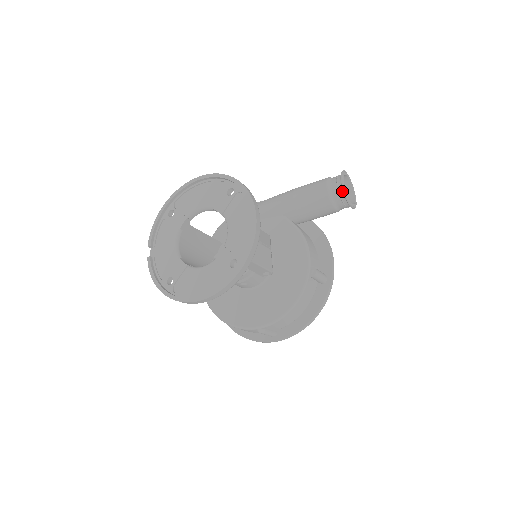
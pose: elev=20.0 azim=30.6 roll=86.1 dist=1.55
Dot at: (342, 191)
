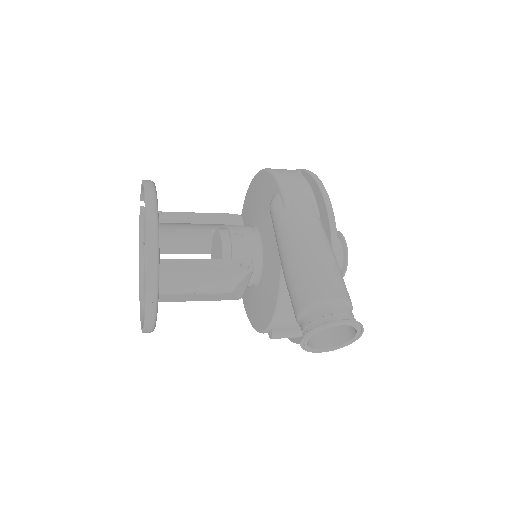
Dot at: occluded
